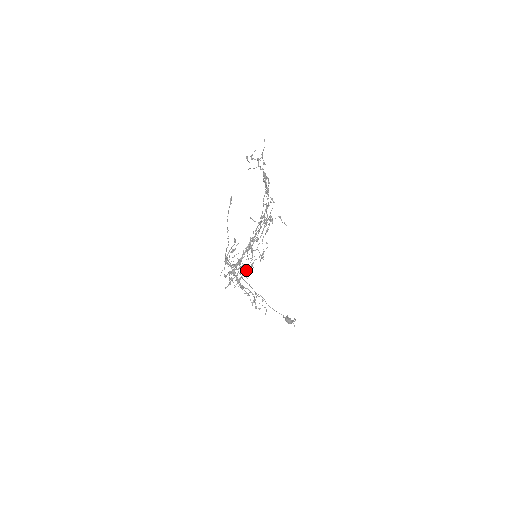
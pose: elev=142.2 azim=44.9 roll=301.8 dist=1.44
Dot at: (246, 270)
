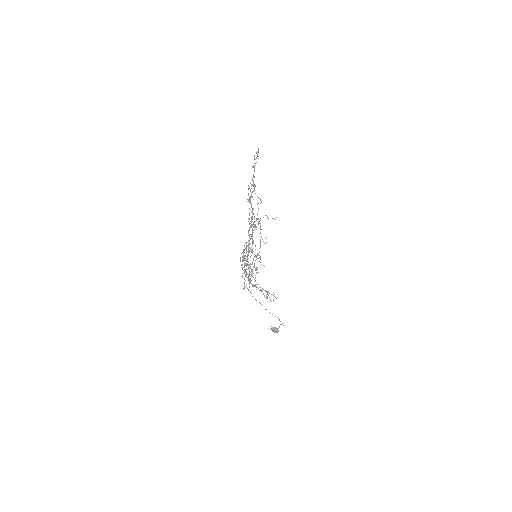
Dot at: (252, 271)
